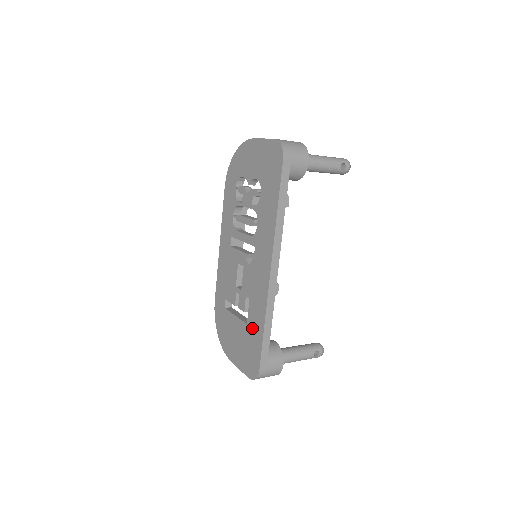
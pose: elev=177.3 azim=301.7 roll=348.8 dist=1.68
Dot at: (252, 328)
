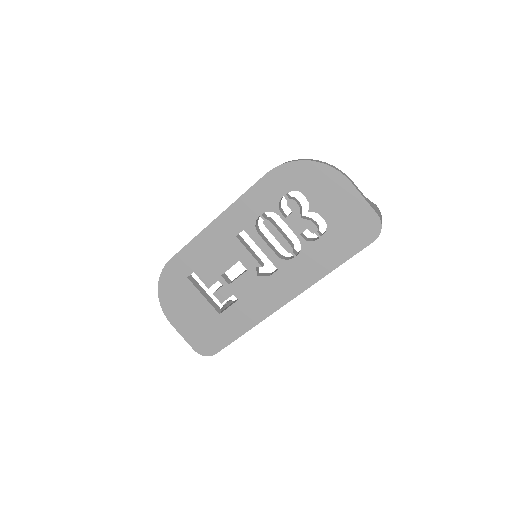
Dot at: (226, 322)
